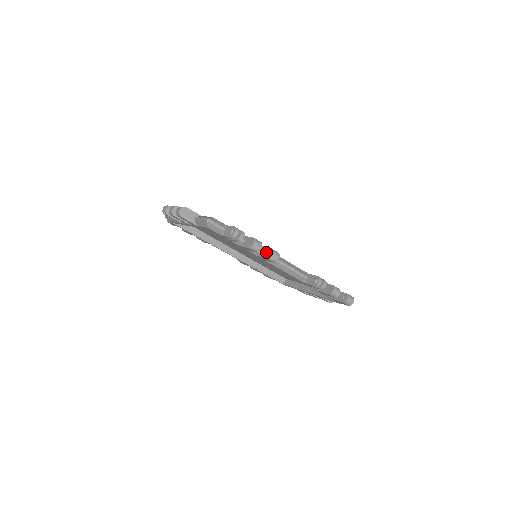
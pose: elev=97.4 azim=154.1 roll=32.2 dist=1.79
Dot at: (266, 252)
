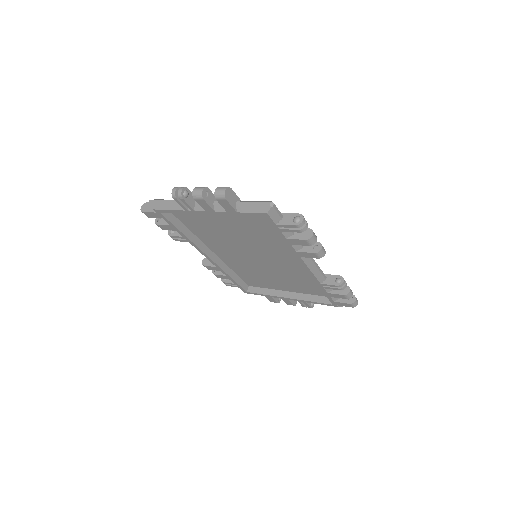
Dot at: (312, 246)
